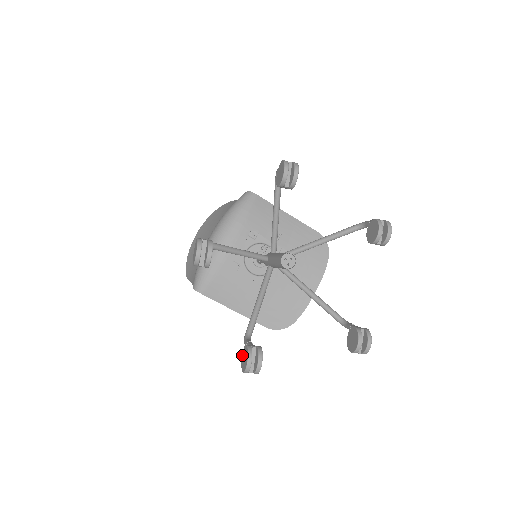
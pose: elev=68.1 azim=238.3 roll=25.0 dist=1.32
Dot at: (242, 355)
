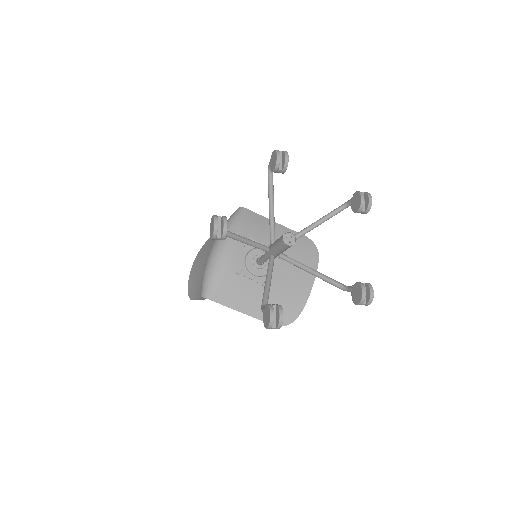
Dot at: (263, 316)
